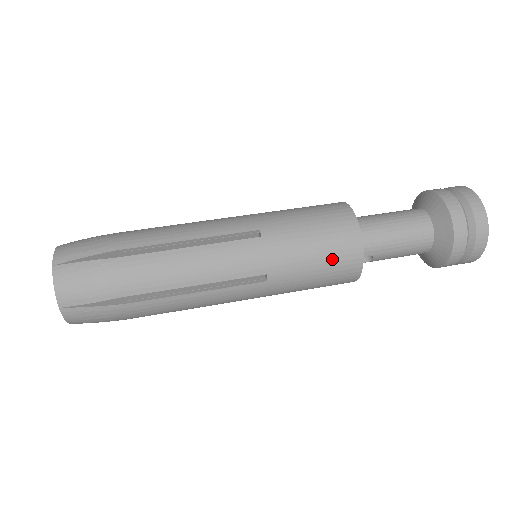
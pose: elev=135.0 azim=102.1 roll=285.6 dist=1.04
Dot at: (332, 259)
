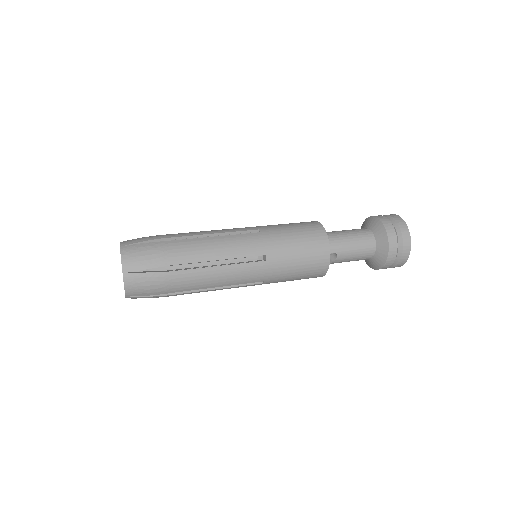
Dot at: (309, 247)
